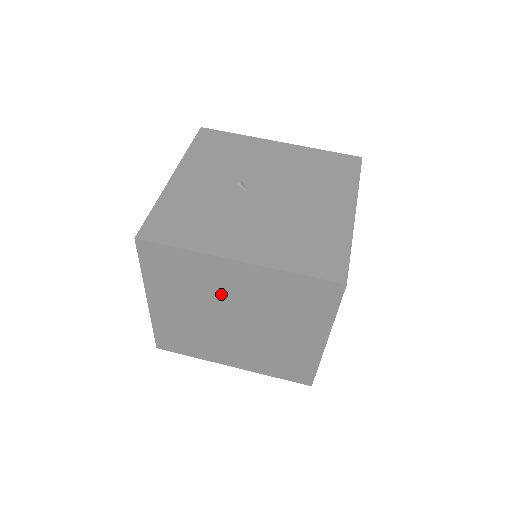
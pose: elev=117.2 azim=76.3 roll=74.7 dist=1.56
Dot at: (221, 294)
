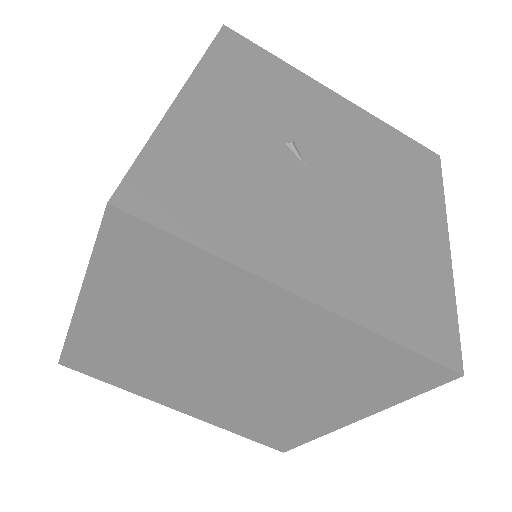
Dot at: (229, 331)
